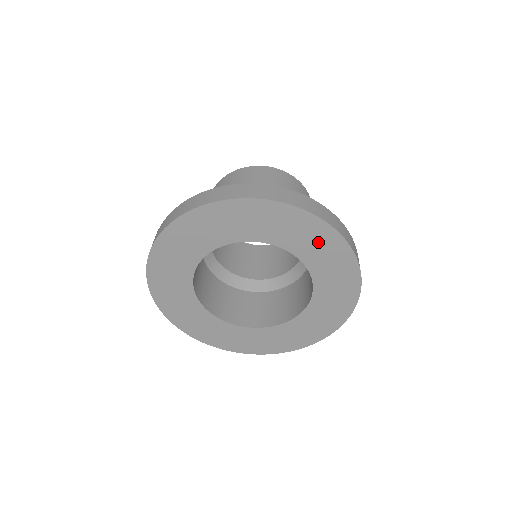
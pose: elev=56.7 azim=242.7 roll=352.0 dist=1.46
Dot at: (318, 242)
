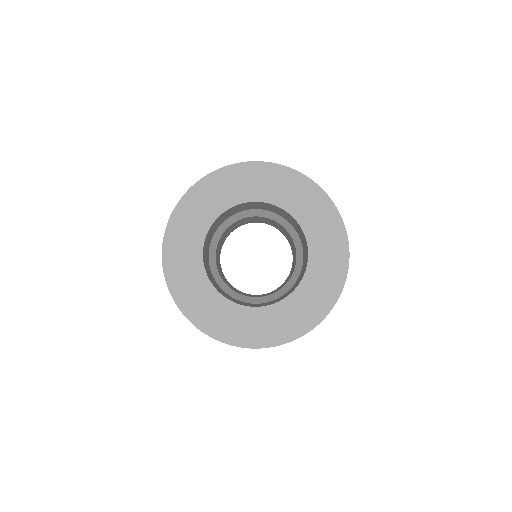
Dot at: (276, 182)
